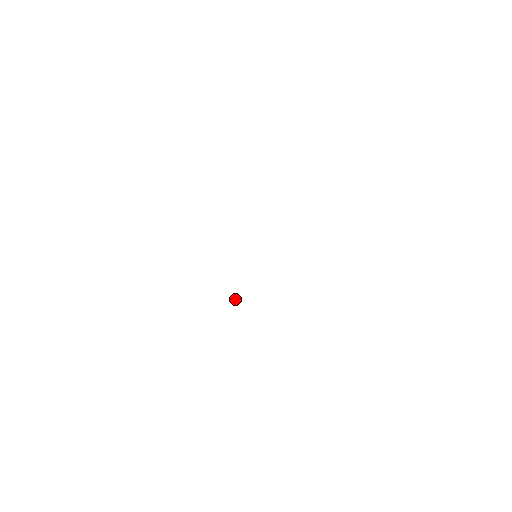
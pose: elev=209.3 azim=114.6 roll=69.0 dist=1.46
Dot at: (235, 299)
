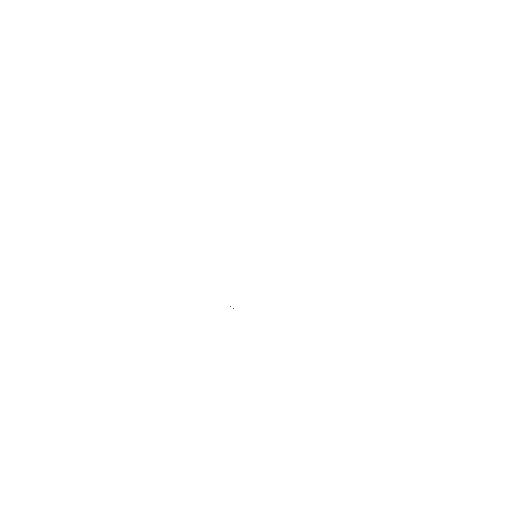
Dot at: occluded
